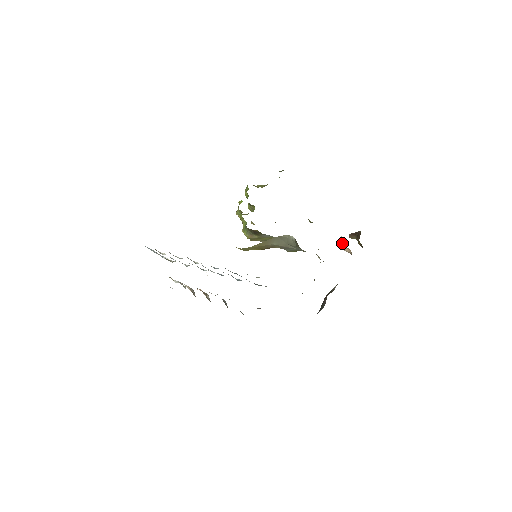
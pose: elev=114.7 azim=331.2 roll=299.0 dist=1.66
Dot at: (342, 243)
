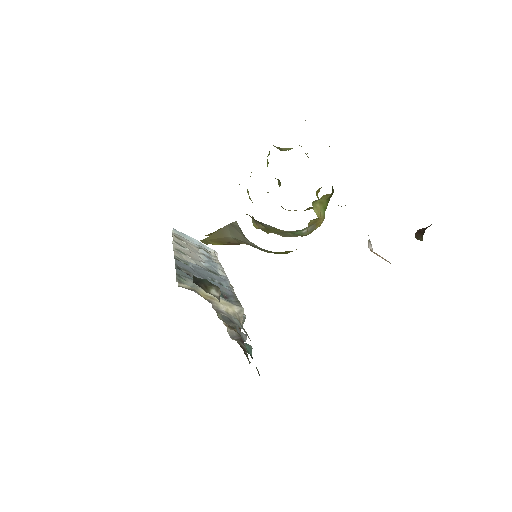
Dot at: (369, 245)
